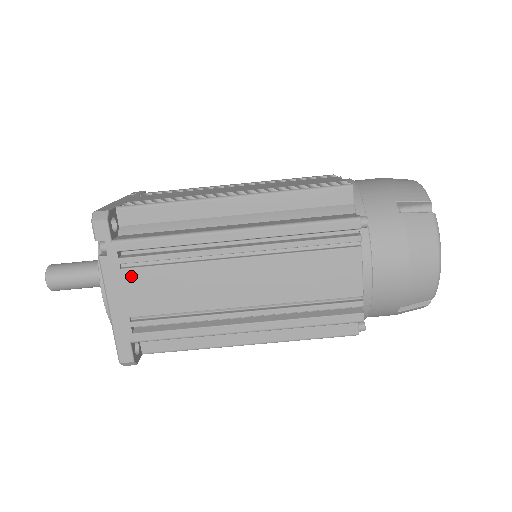
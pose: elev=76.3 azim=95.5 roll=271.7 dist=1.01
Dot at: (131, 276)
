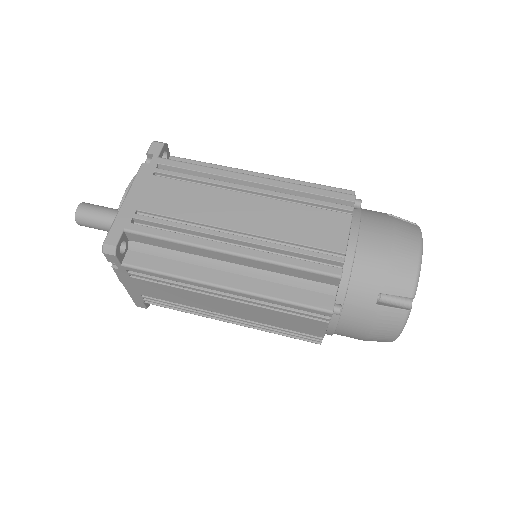
Dot at: (158, 182)
